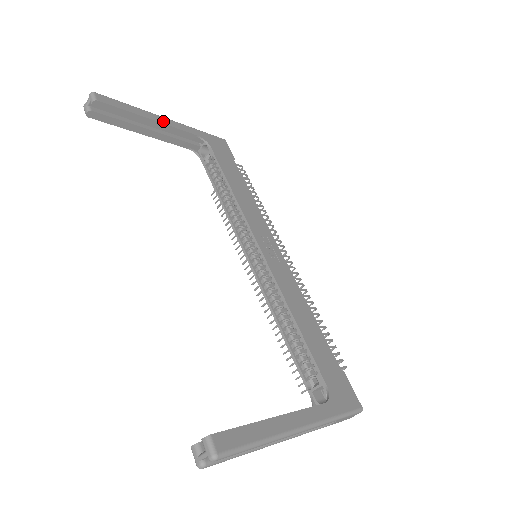
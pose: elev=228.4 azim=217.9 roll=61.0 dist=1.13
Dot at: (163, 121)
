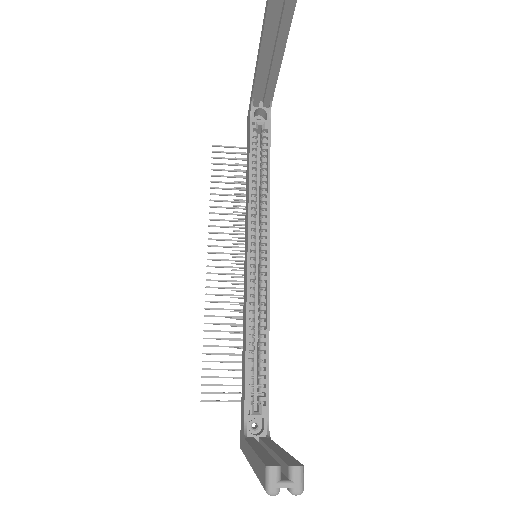
Dot at: (280, 65)
